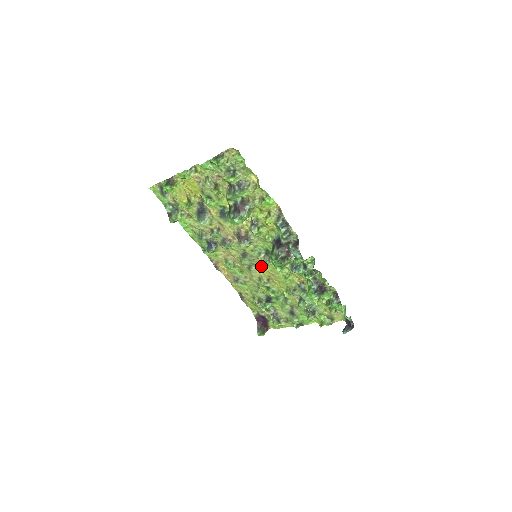
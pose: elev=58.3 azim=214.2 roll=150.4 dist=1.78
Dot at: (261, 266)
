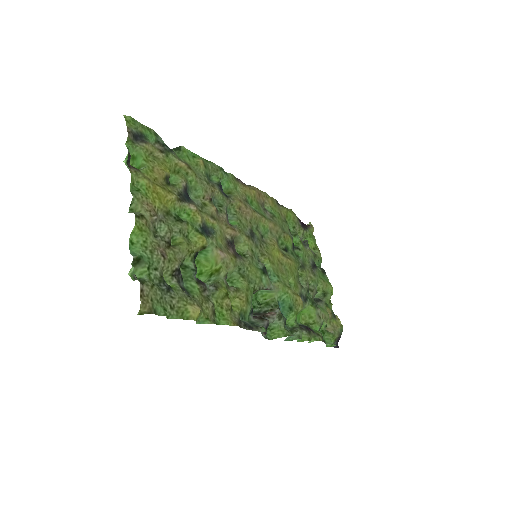
Dot at: (271, 251)
